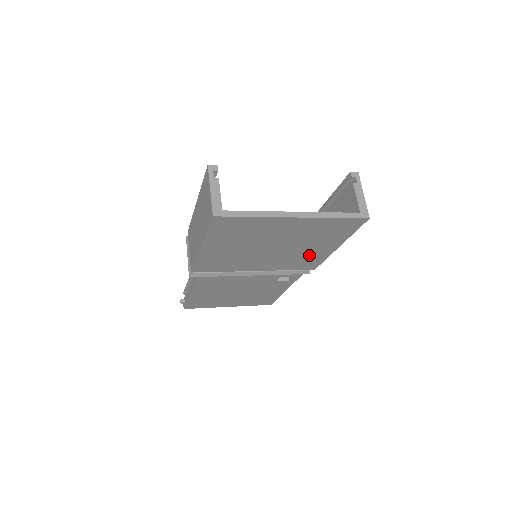
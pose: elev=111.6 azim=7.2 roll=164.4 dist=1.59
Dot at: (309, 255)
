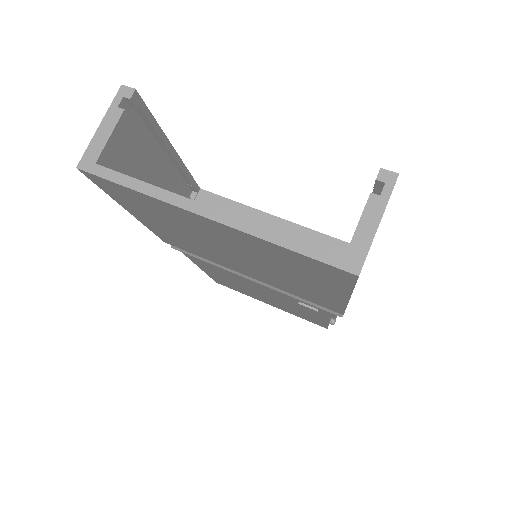
Dot at: (308, 290)
